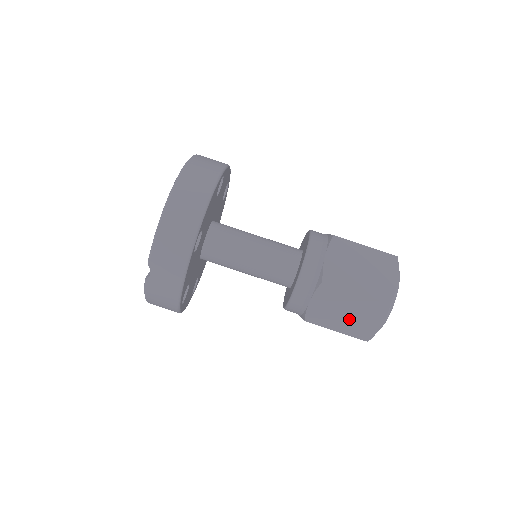
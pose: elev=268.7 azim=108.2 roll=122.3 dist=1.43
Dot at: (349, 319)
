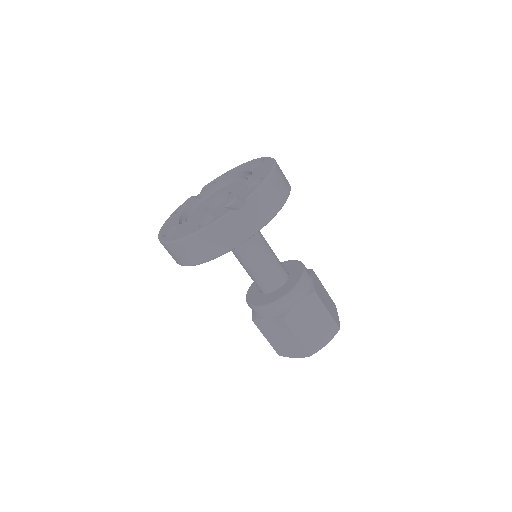
Dot at: (311, 331)
